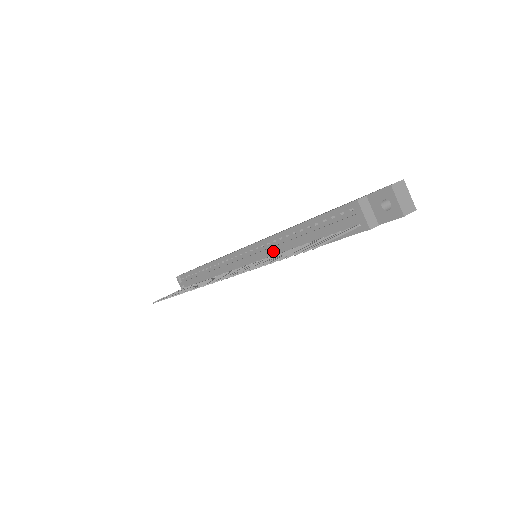
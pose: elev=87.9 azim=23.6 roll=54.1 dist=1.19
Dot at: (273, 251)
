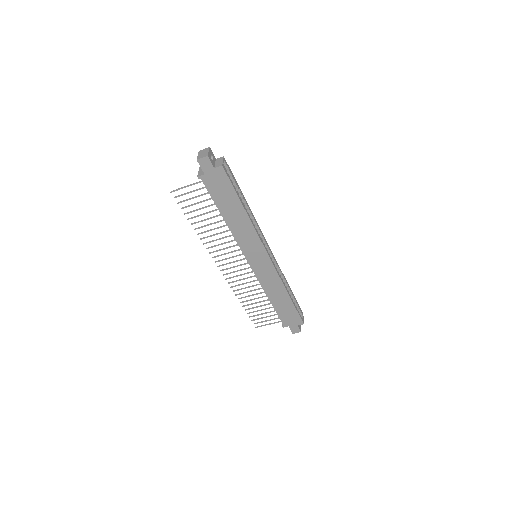
Dot at: occluded
